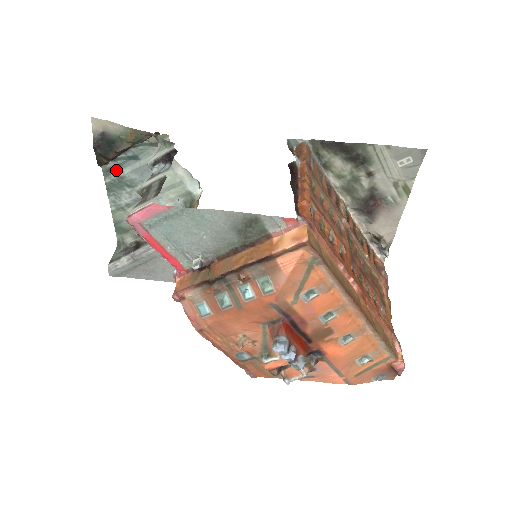
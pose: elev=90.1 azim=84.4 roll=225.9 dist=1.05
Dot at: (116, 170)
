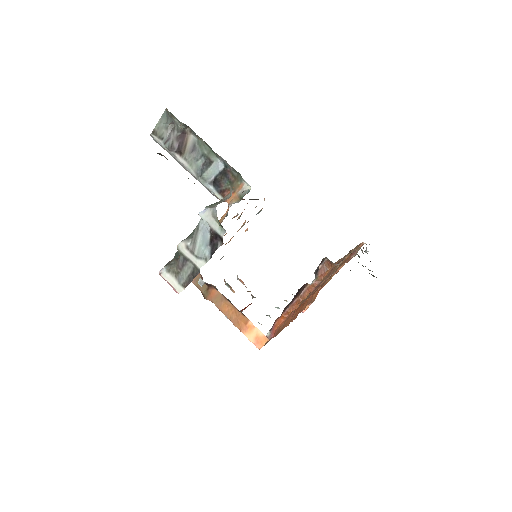
Dot at: occluded
